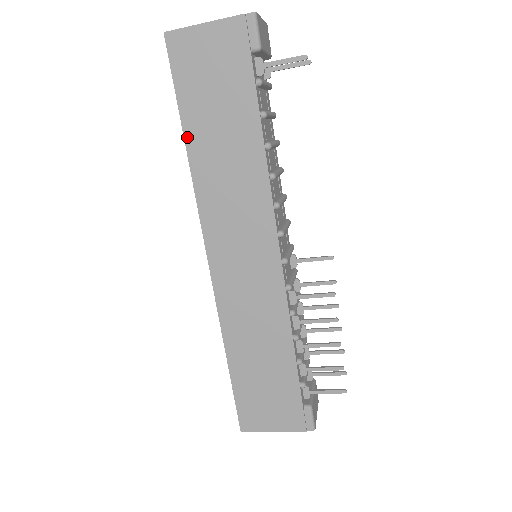
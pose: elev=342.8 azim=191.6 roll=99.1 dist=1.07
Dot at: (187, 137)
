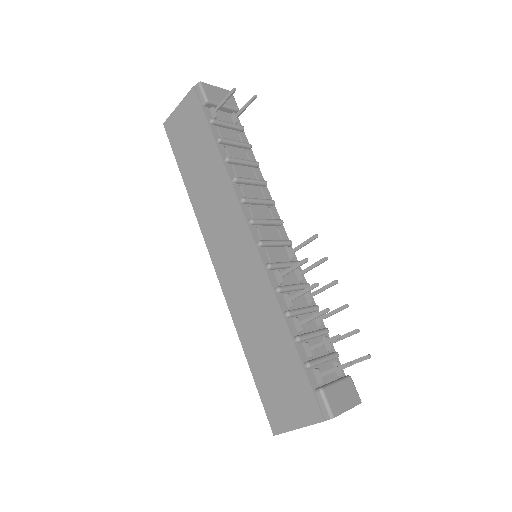
Dot at: (185, 180)
